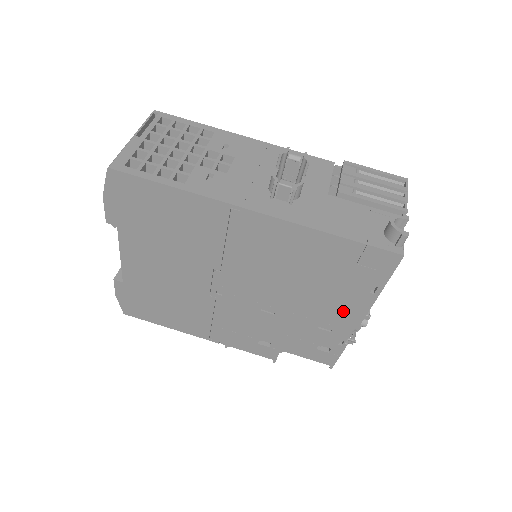
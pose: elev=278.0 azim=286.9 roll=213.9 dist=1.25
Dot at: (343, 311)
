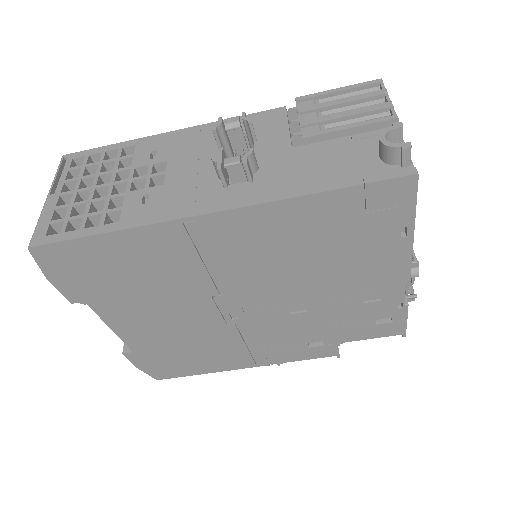
Dot at: (382, 272)
